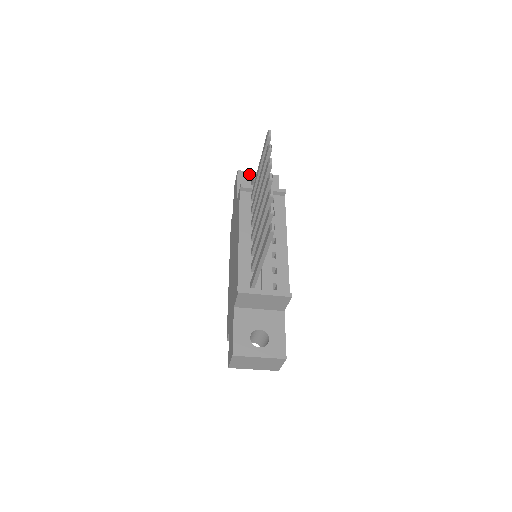
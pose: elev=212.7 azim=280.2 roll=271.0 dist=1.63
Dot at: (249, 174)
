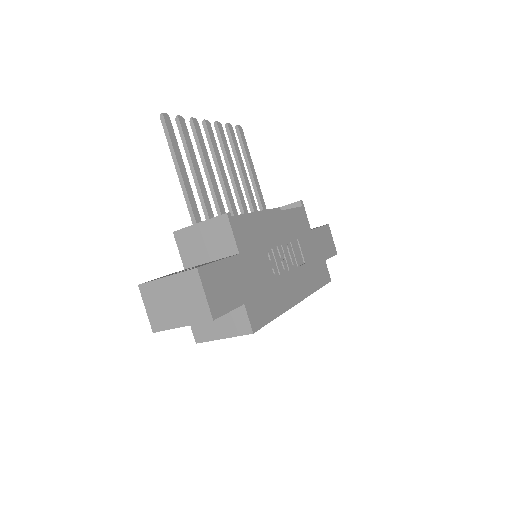
Dot at: occluded
